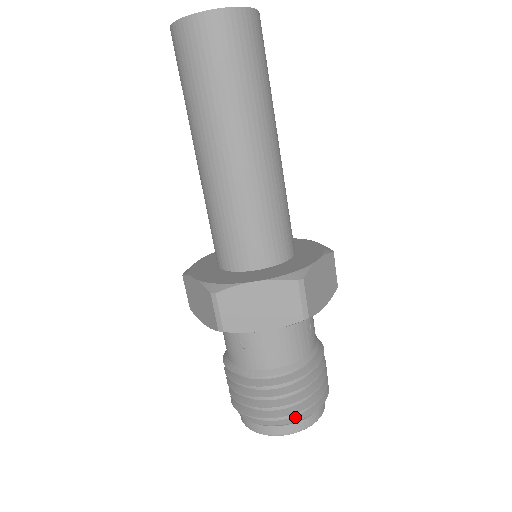
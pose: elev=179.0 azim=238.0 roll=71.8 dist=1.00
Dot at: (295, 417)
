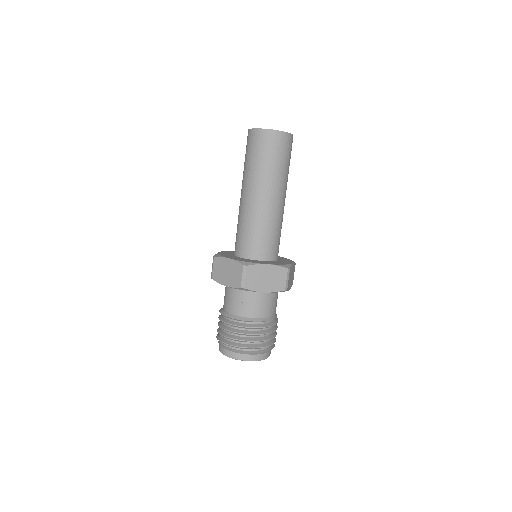
Dot at: (260, 350)
